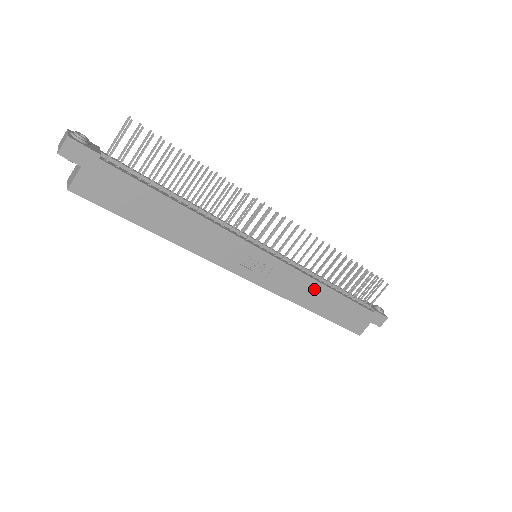
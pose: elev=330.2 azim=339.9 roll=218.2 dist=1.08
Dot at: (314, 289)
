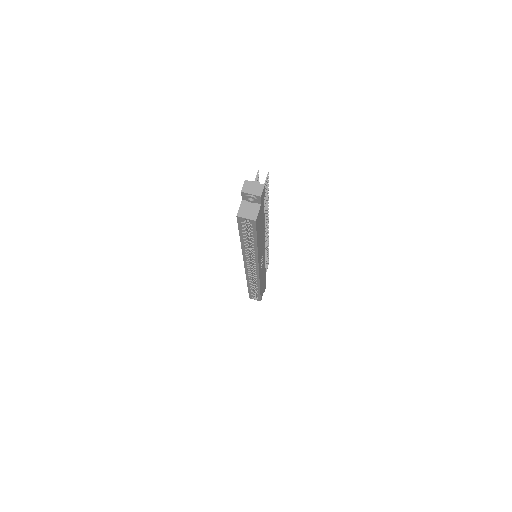
Dot at: occluded
